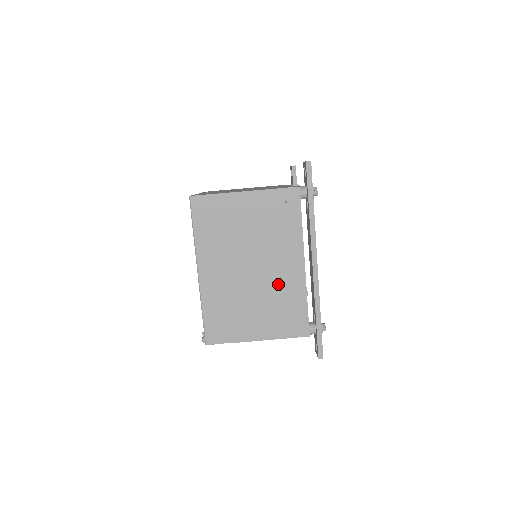
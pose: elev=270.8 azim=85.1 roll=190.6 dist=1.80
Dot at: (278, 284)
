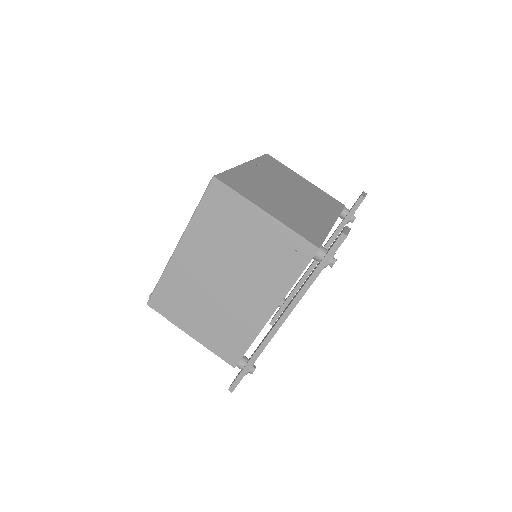
Dot at: (238, 310)
